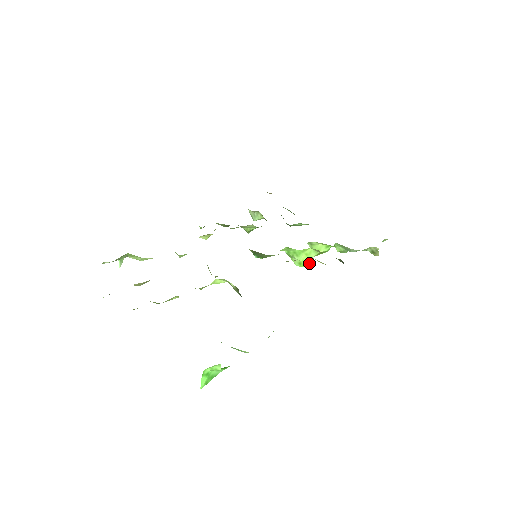
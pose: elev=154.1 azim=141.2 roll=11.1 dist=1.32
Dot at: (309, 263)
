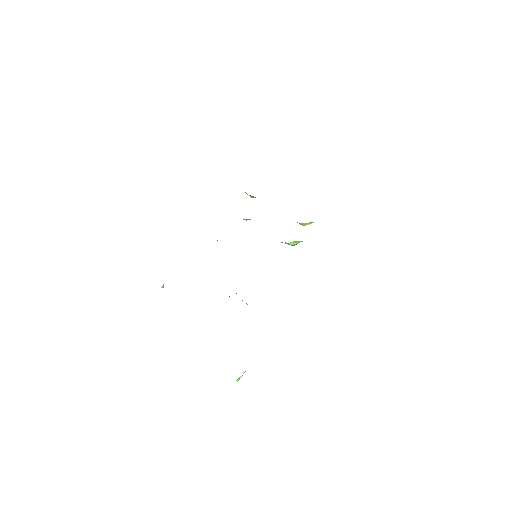
Dot at: occluded
